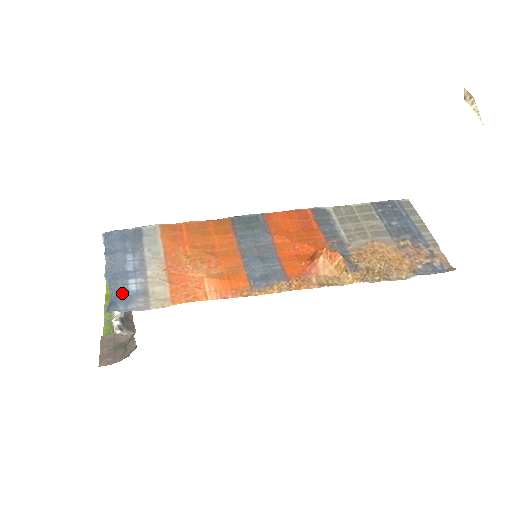
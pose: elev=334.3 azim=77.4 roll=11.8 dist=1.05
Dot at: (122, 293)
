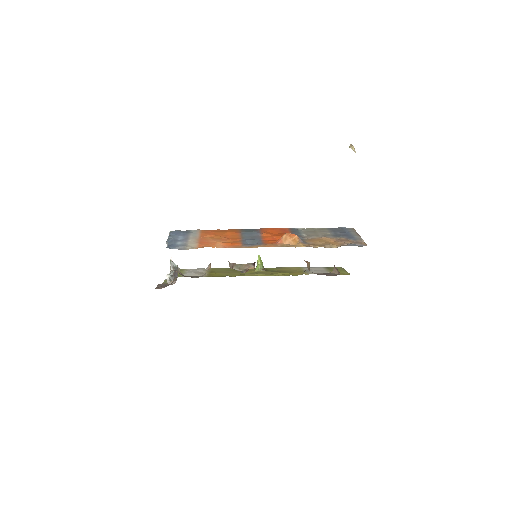
Dot at: (173, 244)
